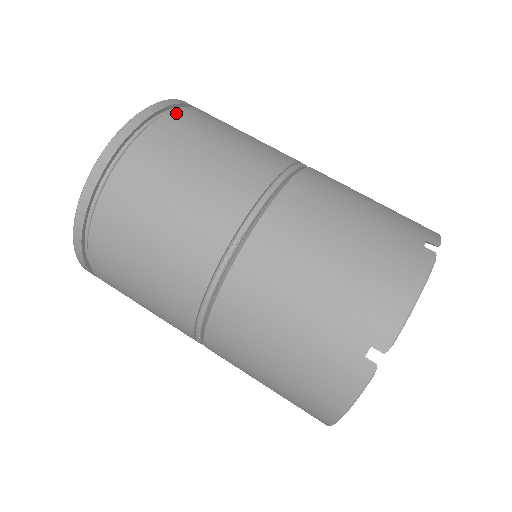
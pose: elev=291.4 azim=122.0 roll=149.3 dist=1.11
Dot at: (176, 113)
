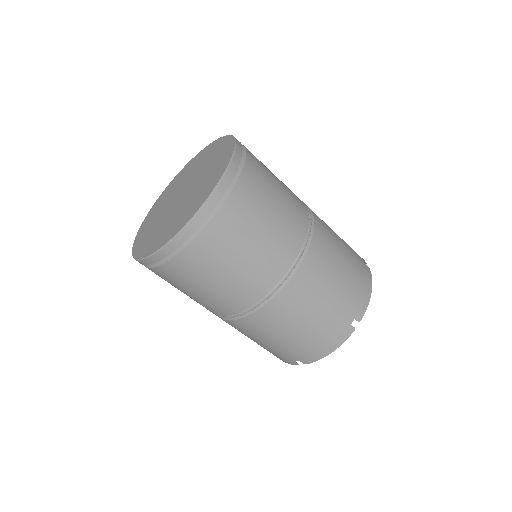
Dot at: (221, 215)
